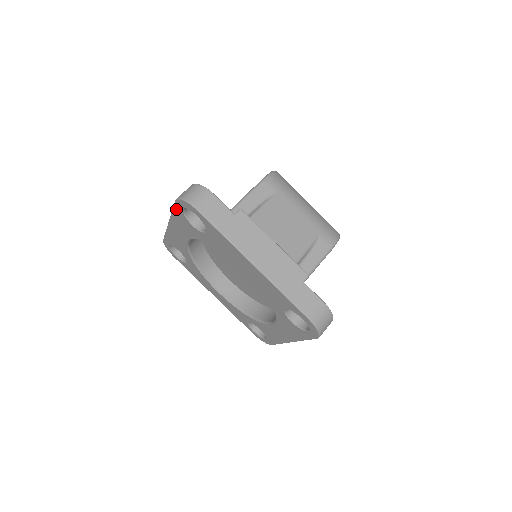
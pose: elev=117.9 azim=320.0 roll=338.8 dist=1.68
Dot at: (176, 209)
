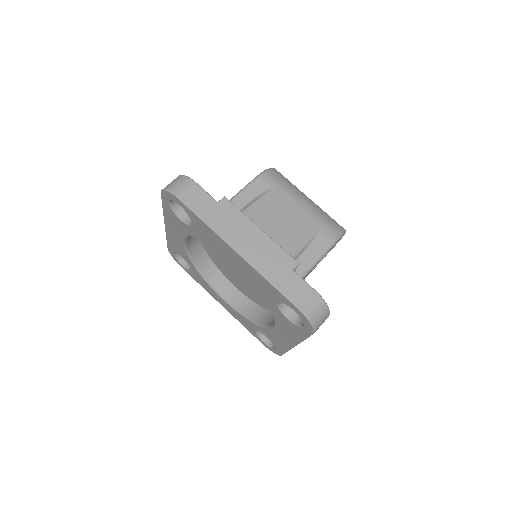
Dot at: (164, 204)
